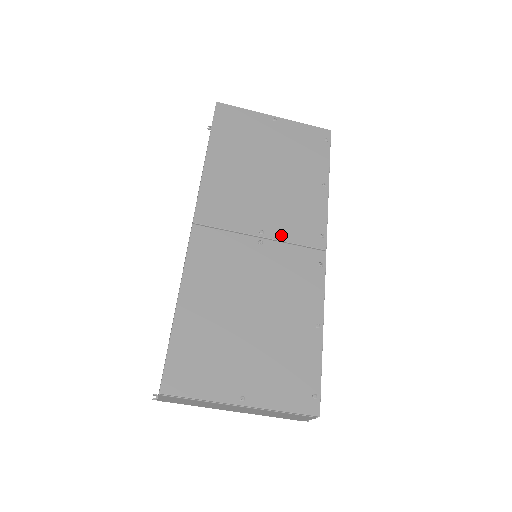
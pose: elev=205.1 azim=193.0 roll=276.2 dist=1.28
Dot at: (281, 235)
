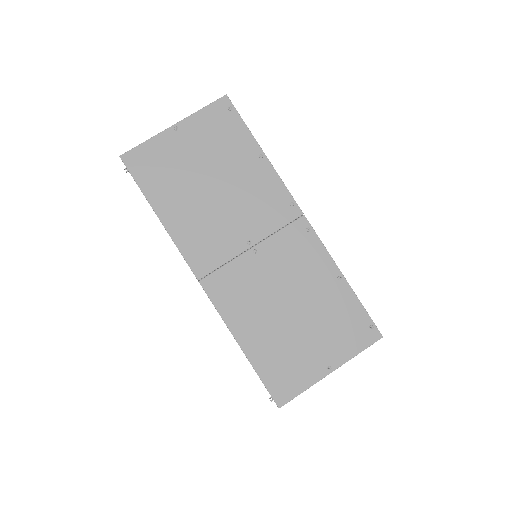
Dot at: (264, 232)
